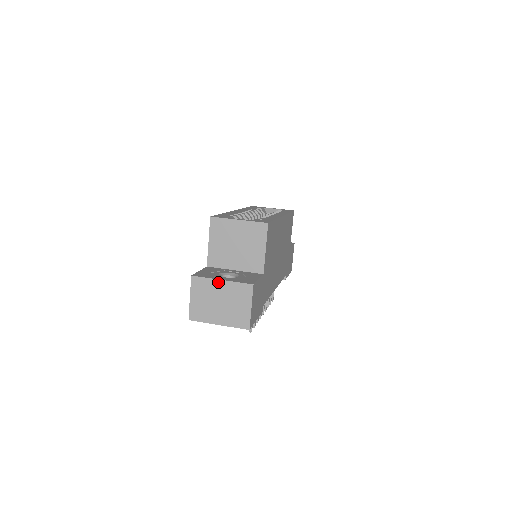
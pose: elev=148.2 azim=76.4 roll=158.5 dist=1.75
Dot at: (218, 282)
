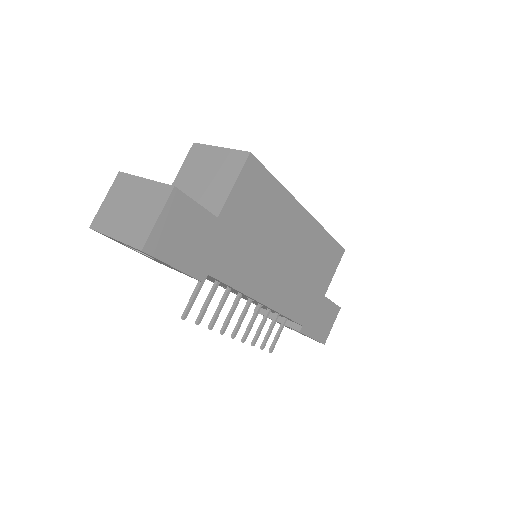
Dot at: (140, 181)
